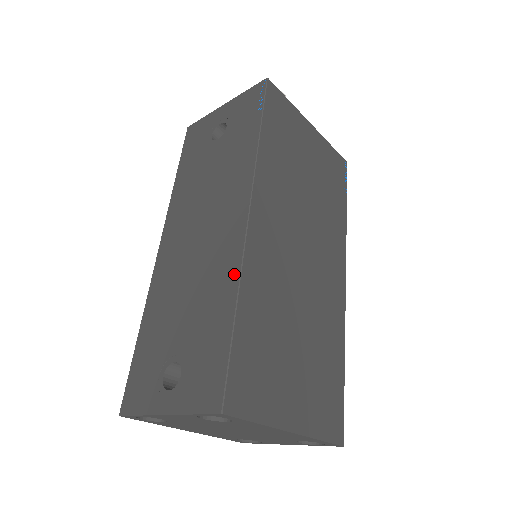
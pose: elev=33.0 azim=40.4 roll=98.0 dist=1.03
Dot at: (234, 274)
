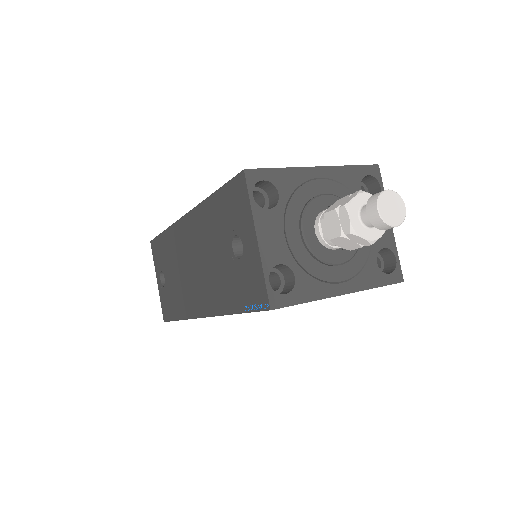
Dot at: (186, 314)
